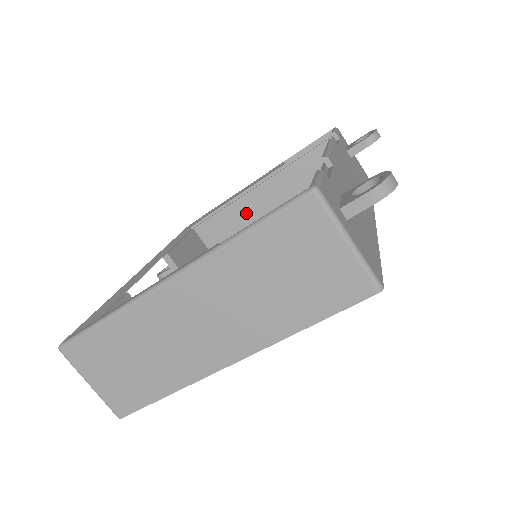
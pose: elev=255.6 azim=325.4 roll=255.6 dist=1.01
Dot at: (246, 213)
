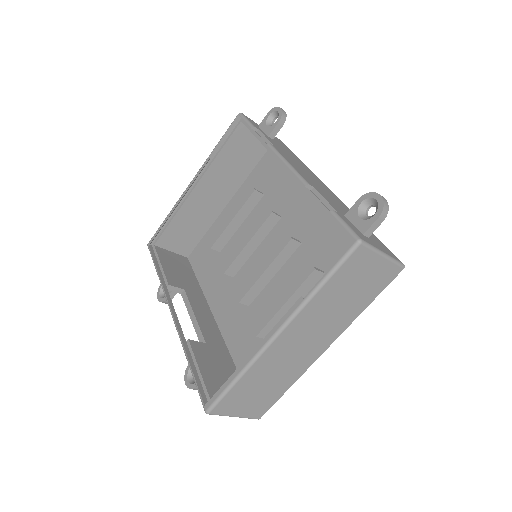
Dot at: (194, 211)
